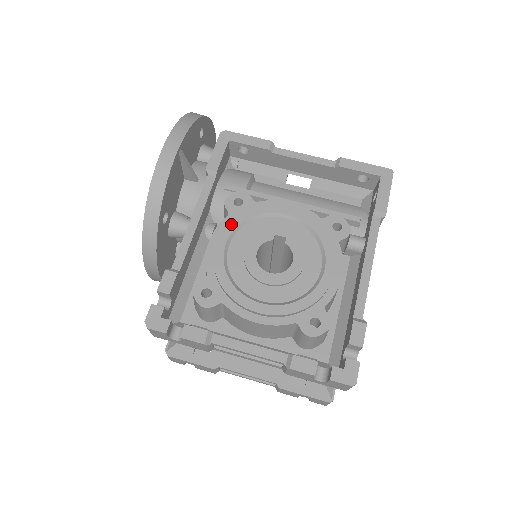
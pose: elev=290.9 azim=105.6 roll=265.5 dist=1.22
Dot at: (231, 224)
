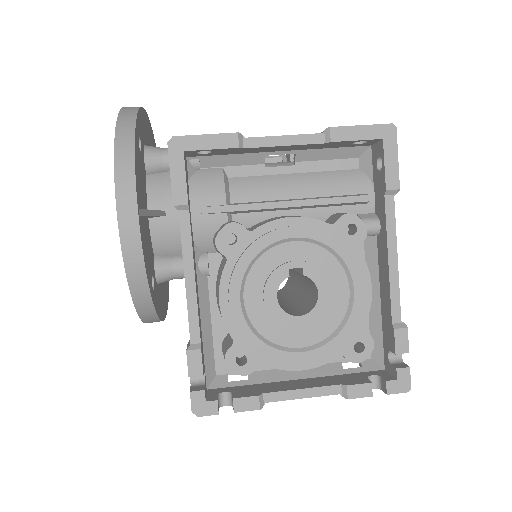
Dot at: (236, 274)
